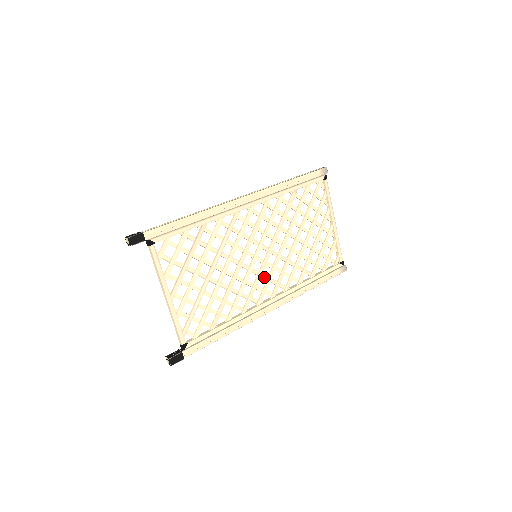
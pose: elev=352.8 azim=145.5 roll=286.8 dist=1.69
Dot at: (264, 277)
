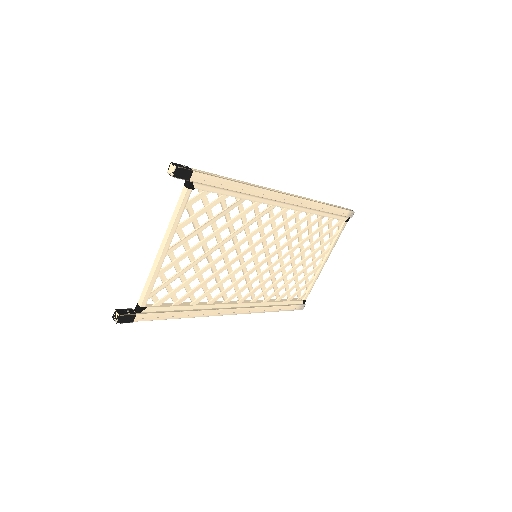
Dot at: (247, 279)
